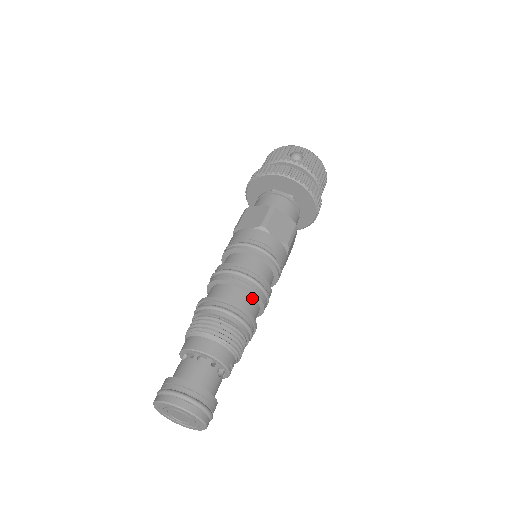
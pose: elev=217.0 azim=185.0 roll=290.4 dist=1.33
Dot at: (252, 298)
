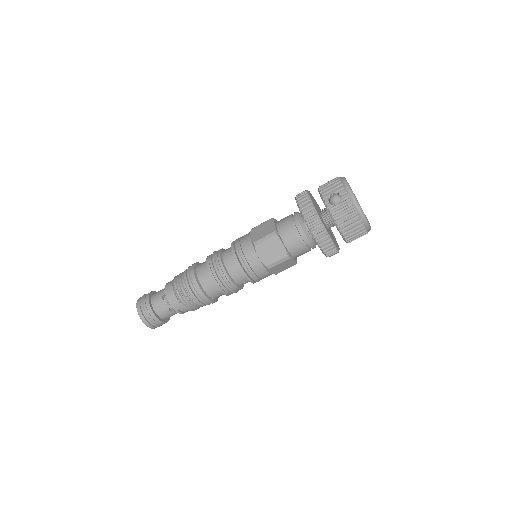
Dot at: (214, 285)
